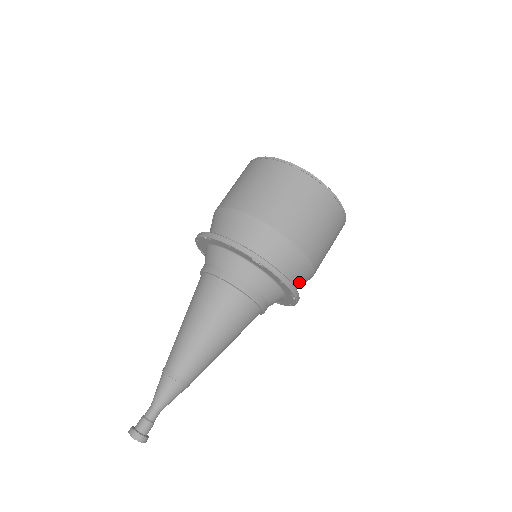
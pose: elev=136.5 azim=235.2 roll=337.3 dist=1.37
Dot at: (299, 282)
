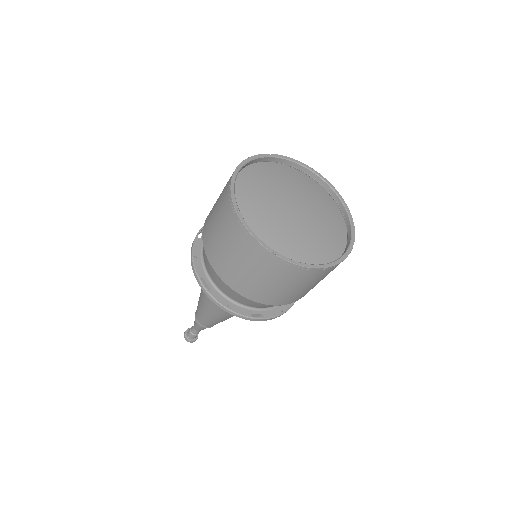
Dot at: occluded
